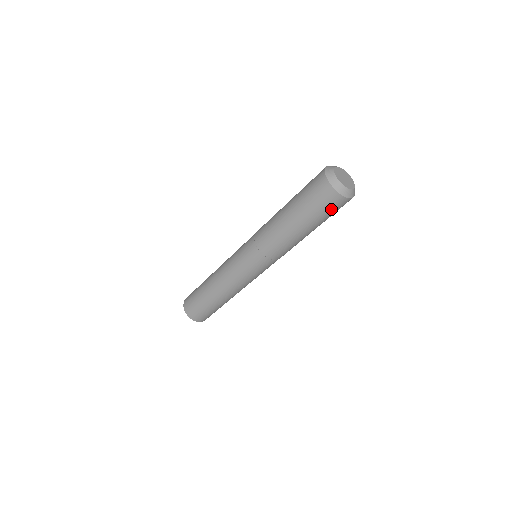
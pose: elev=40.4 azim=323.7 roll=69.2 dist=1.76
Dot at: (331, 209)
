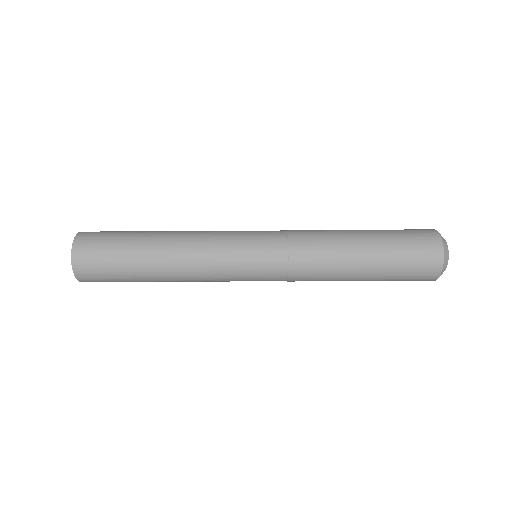
Dot at: occluded
